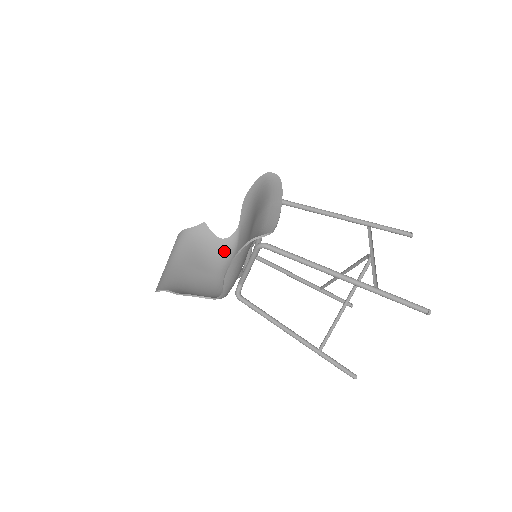
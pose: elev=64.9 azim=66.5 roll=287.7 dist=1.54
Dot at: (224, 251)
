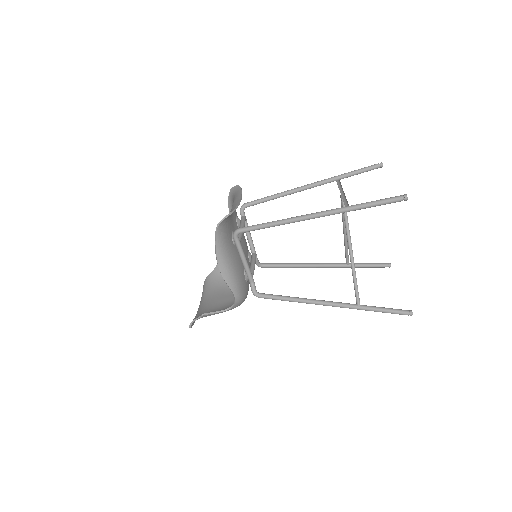
Dot at: occluded
